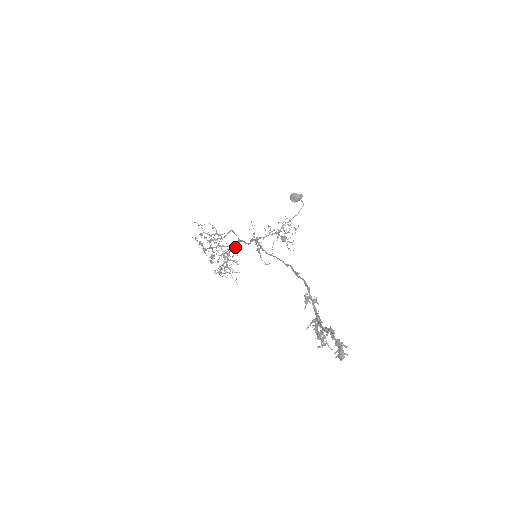
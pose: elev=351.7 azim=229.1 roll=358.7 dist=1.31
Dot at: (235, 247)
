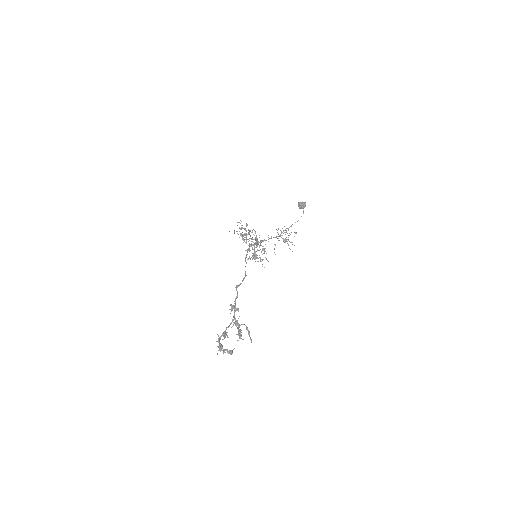
Dot at: occluded
